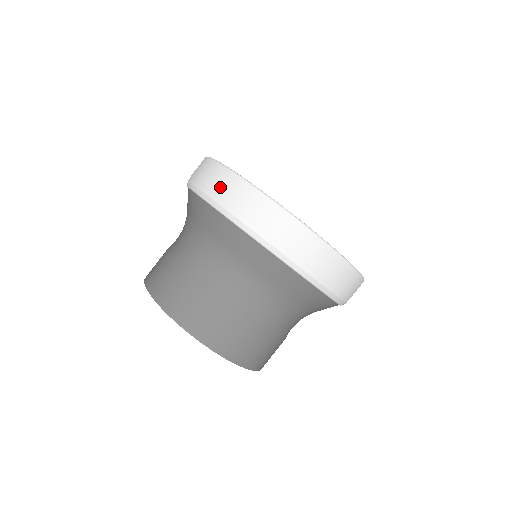
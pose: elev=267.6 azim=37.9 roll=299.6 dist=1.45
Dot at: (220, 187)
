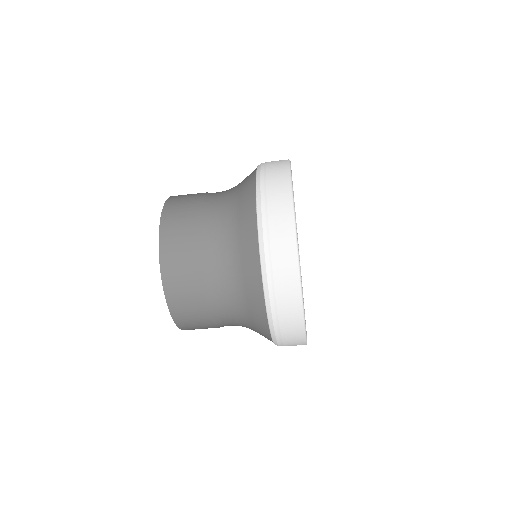
Dot at: (281, 278)
